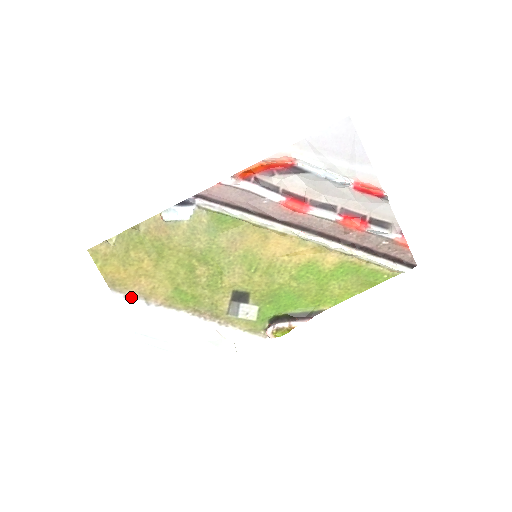
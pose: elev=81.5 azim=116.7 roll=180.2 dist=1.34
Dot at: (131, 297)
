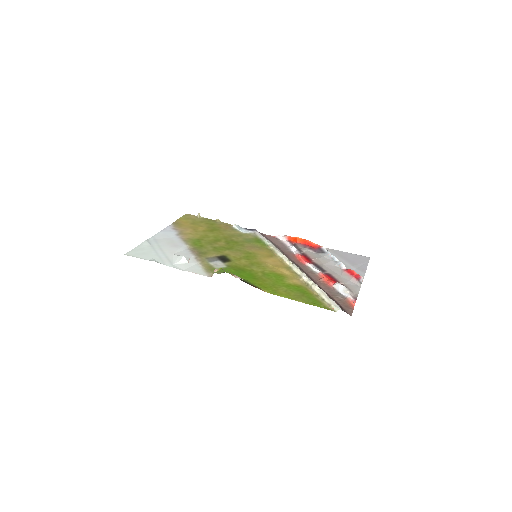
Dot at: (175, 230)
